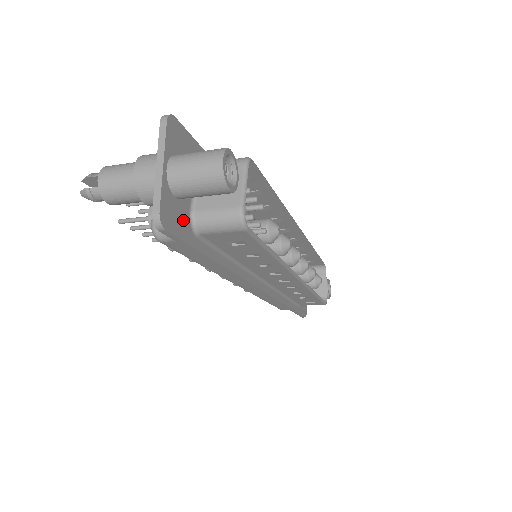
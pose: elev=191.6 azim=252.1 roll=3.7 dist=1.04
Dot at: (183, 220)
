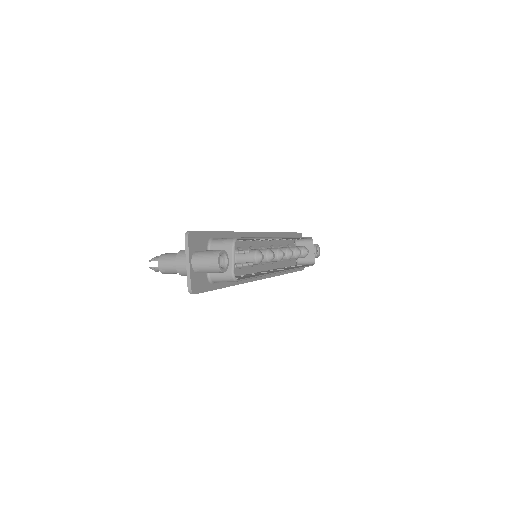
Dot at: (204, 281)
